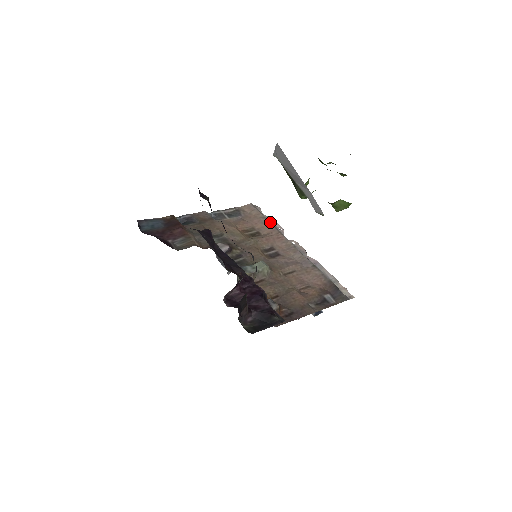
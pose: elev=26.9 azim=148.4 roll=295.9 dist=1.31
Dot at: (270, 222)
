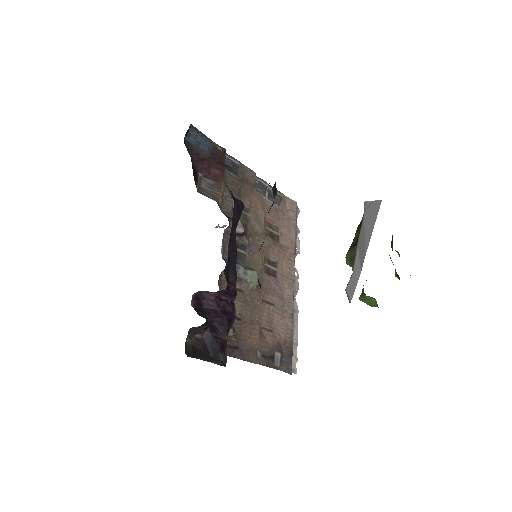
Dot at: (296, 237)
